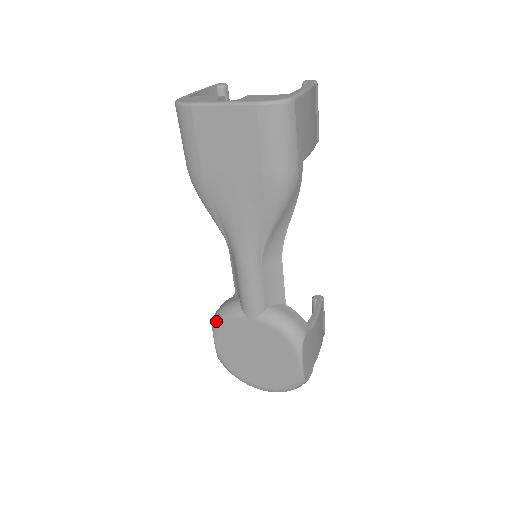
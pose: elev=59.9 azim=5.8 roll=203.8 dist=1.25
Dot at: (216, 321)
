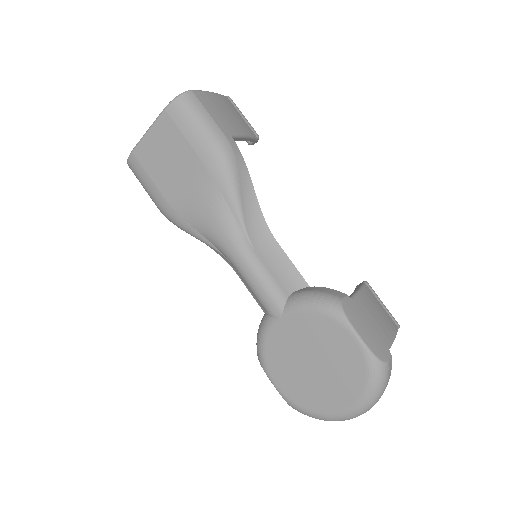
Dot at: (258, 351)
